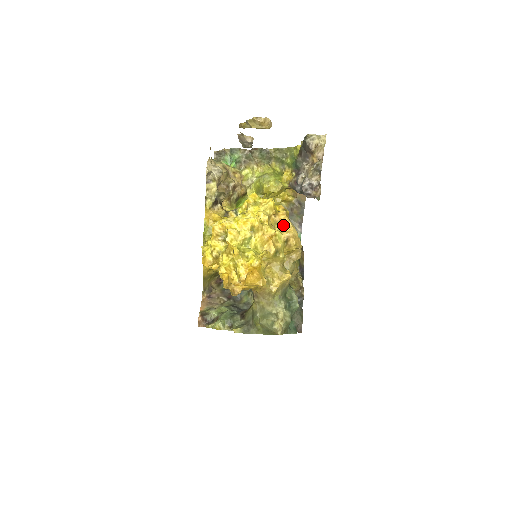
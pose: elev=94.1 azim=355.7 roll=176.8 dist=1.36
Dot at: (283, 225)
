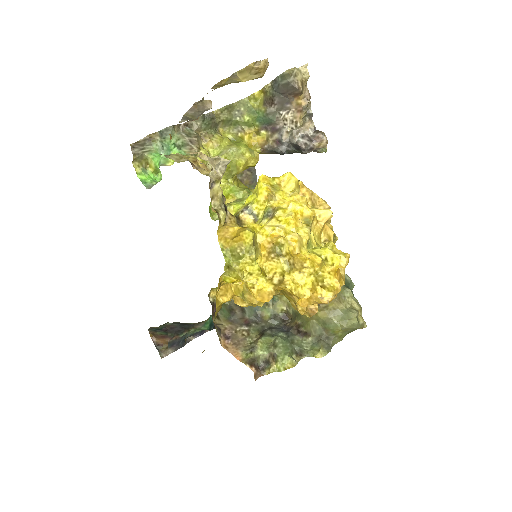
Dot at: (311, 200)
